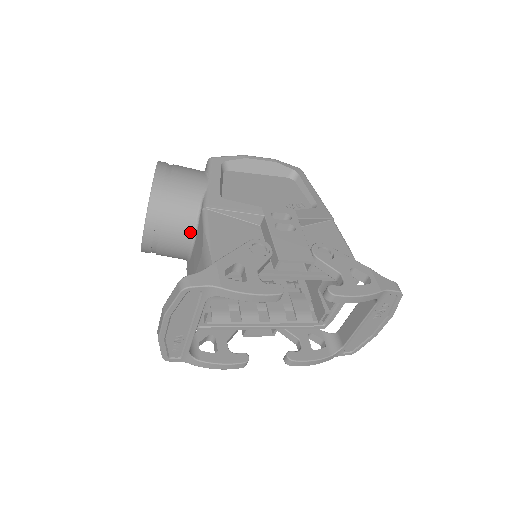
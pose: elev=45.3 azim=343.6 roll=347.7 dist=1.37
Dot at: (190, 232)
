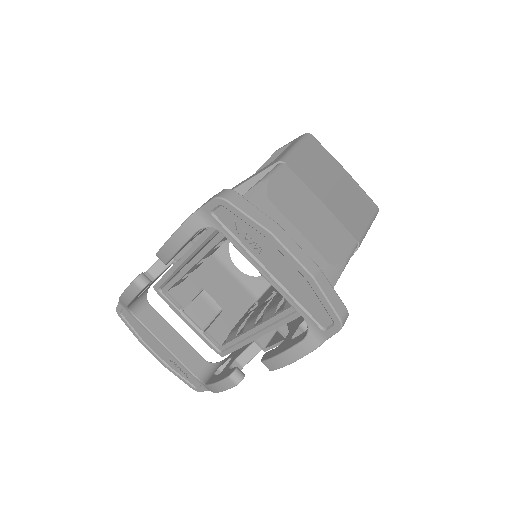
Dot at: occluded
